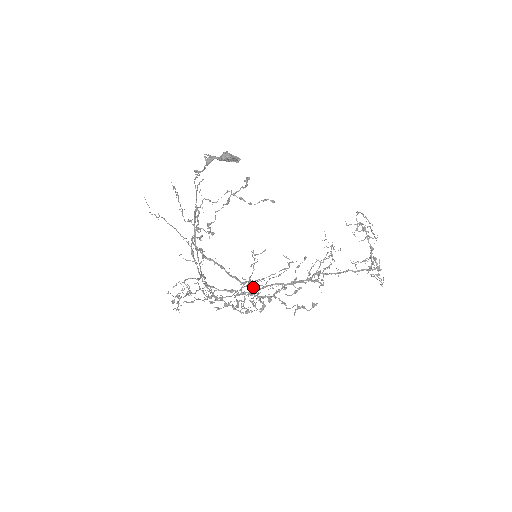
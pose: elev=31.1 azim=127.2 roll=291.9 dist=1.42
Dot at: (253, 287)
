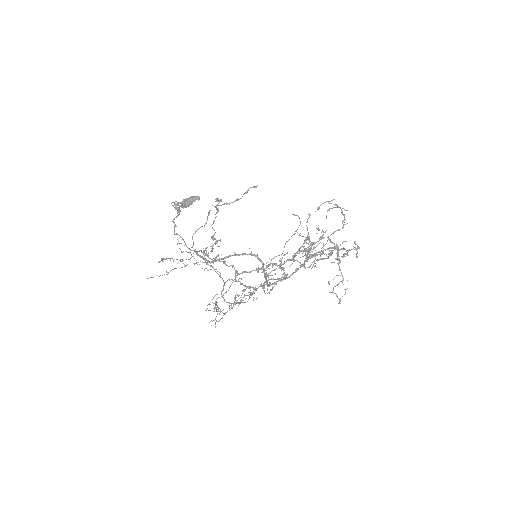
Dot at: (266, 276)
